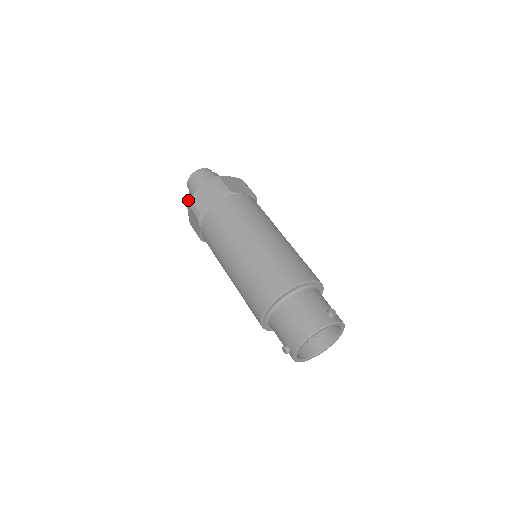
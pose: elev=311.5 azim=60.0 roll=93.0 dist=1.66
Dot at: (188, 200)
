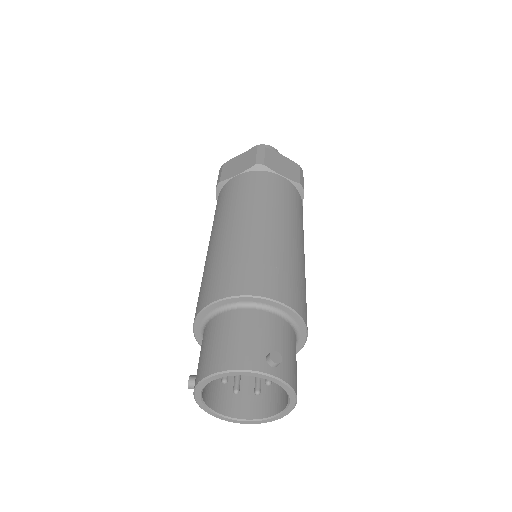
Dot at: (221, 166)
